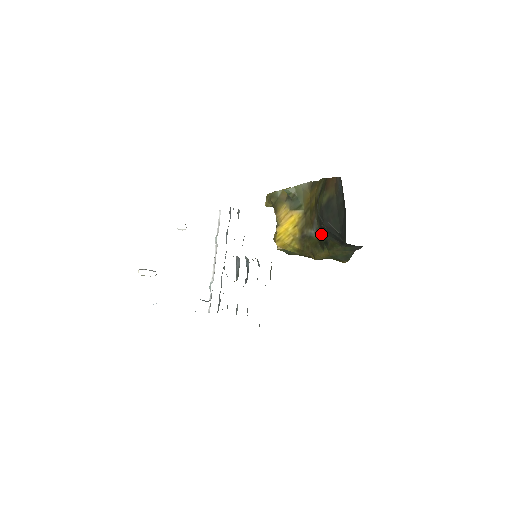
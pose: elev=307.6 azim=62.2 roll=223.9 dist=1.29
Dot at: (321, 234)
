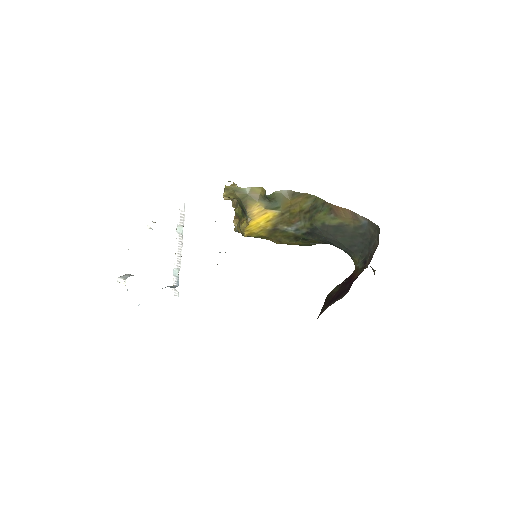
Dot at: (303, 234)
